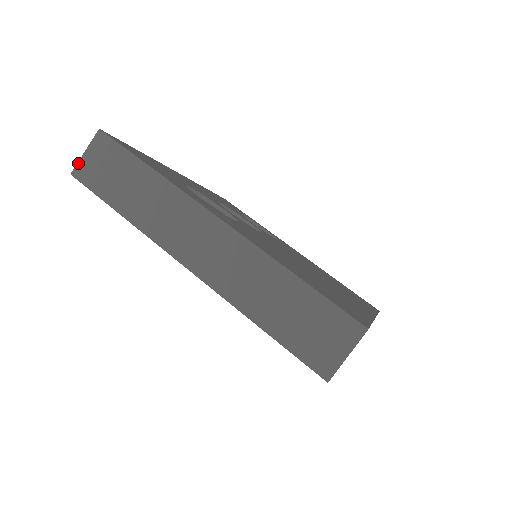
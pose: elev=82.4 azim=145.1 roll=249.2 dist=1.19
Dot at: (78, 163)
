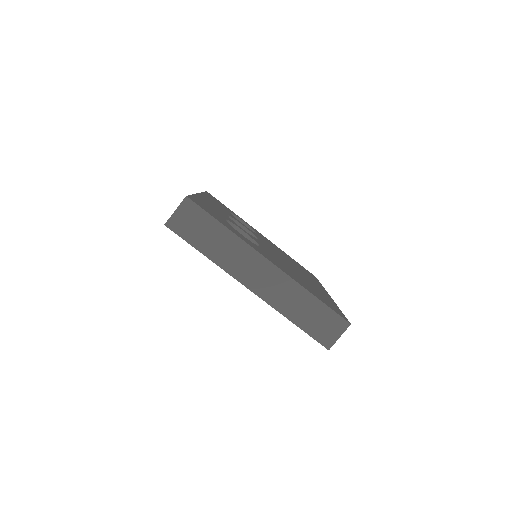
Dot at: (170, 218)
